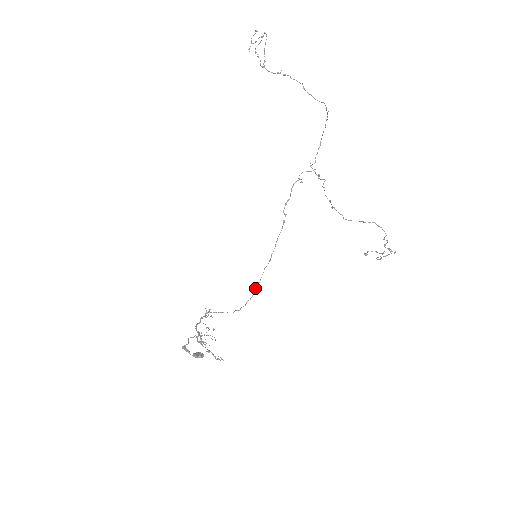
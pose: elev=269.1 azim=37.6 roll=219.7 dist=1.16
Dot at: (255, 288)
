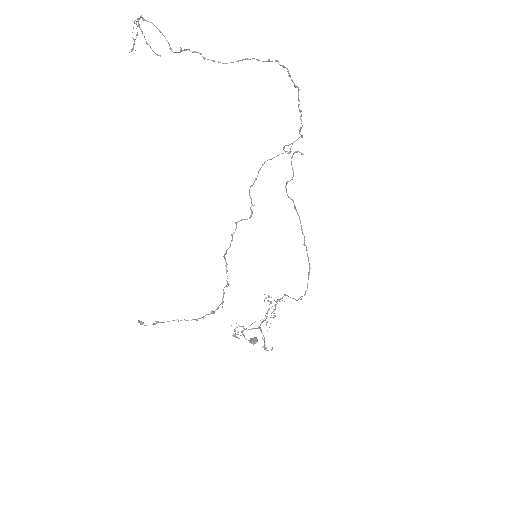
Dot at: (308, 278)
